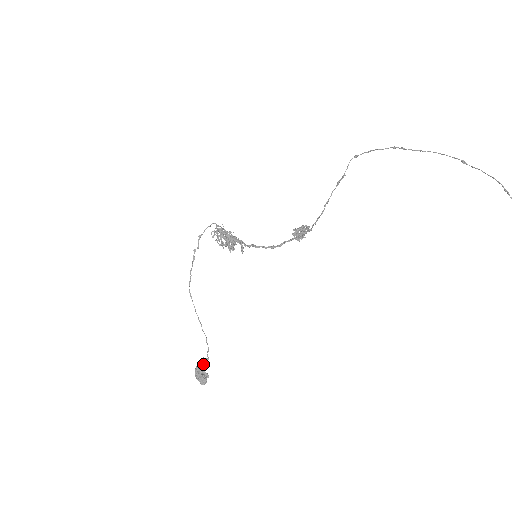
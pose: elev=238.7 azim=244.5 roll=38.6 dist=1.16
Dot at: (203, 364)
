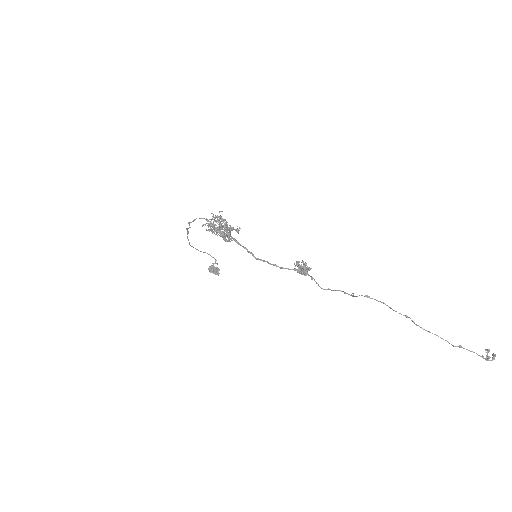
Dot at: (214, 268)
